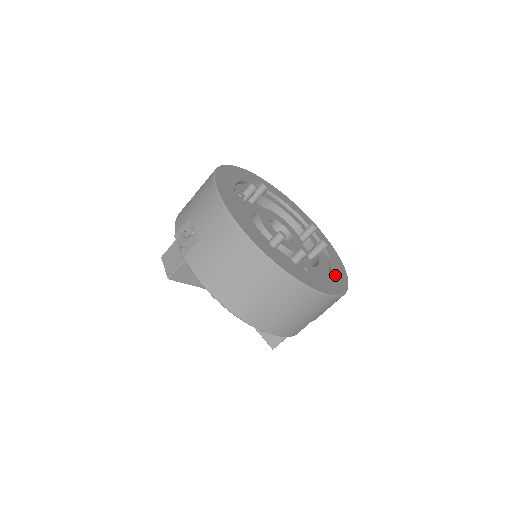
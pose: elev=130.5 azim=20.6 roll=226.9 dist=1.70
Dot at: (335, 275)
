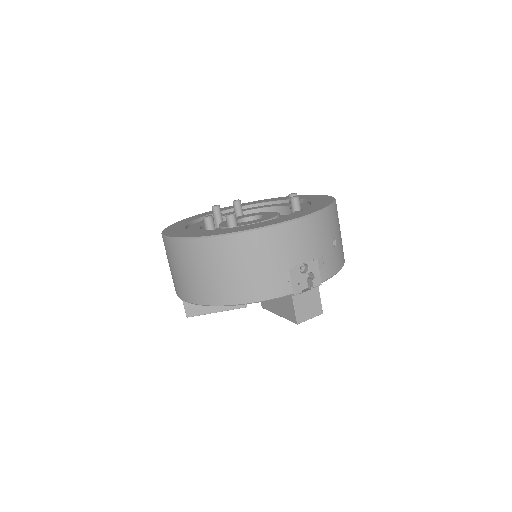
Dot at: (296, 213)
